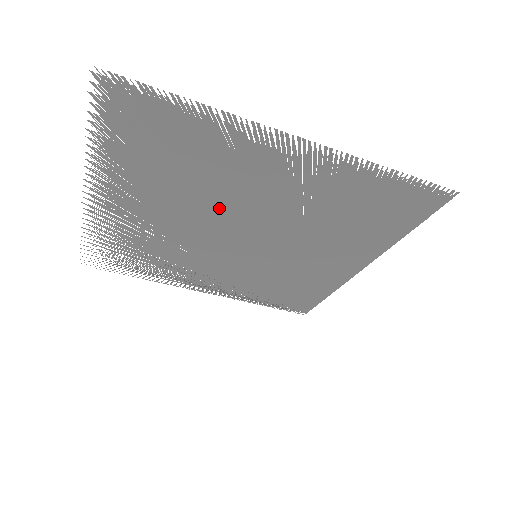
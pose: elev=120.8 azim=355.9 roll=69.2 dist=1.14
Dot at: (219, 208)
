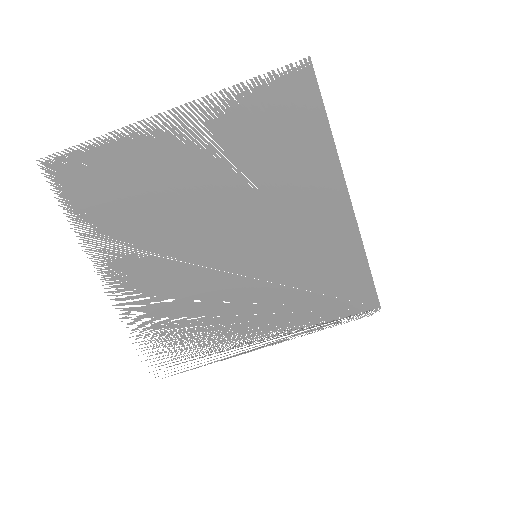
Dot at: (183, 221)
